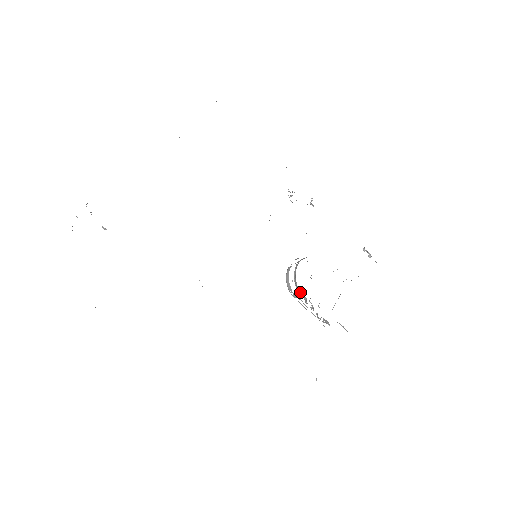
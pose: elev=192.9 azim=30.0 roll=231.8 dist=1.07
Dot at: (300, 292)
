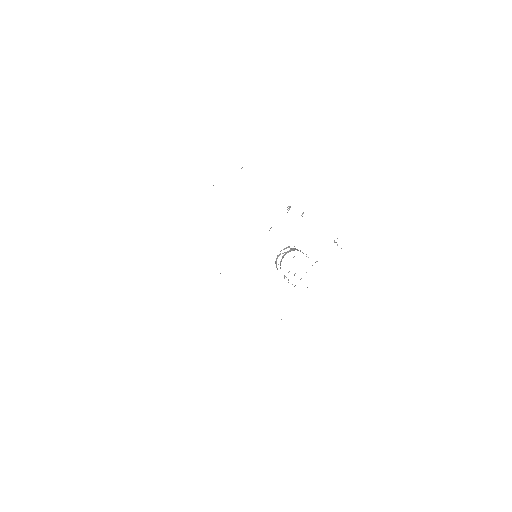
Dot at: occluded
